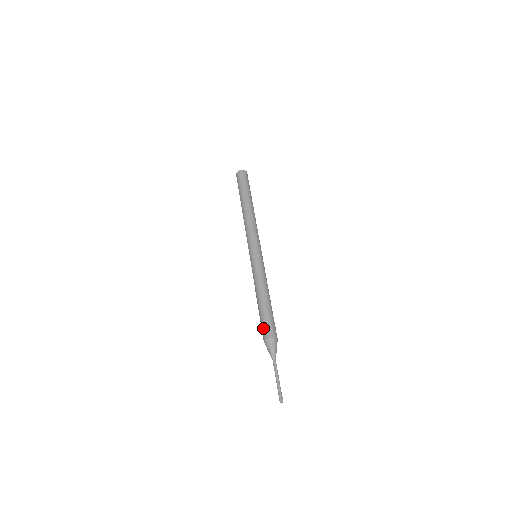
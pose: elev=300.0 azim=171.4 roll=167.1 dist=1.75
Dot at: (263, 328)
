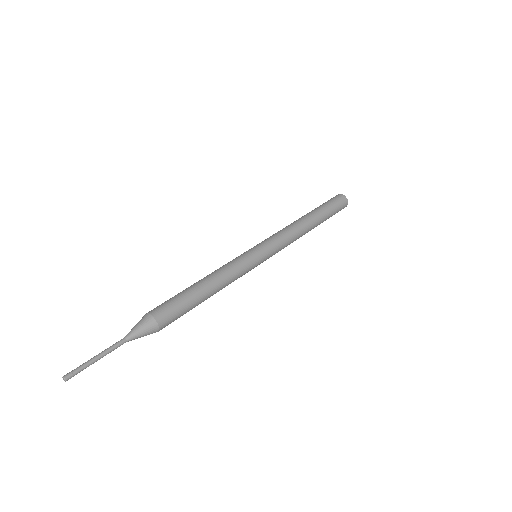
Dot at: occluded
